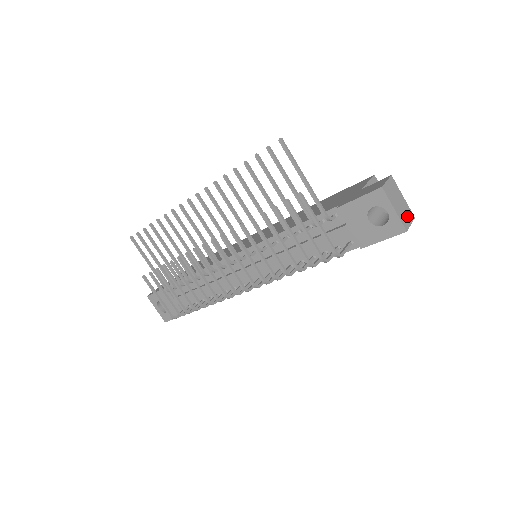
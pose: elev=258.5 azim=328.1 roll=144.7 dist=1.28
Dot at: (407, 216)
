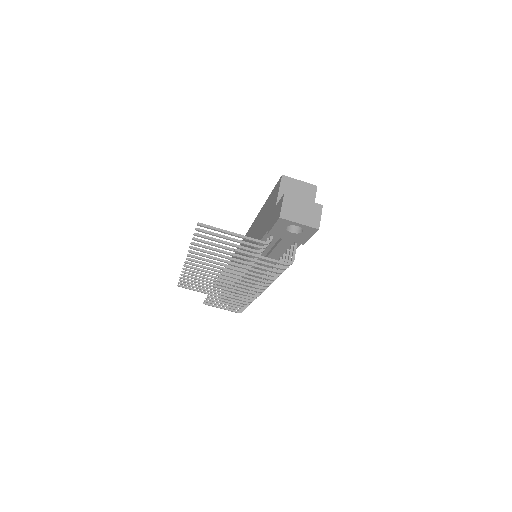
Dot at: (314, 214)
